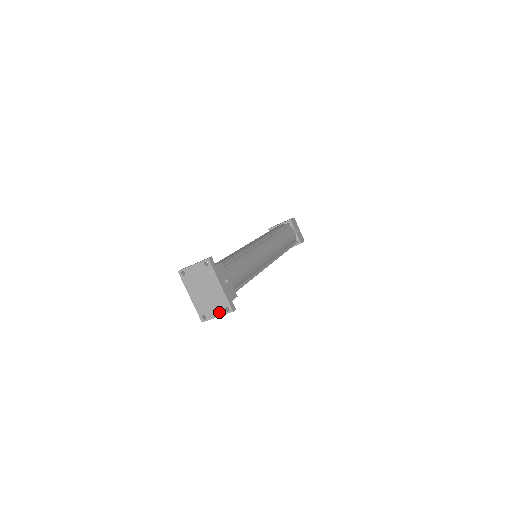
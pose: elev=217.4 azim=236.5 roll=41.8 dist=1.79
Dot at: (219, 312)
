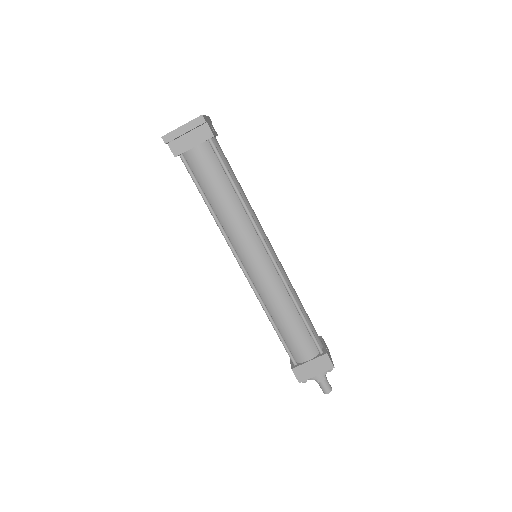
Dot at: (187, 123)
